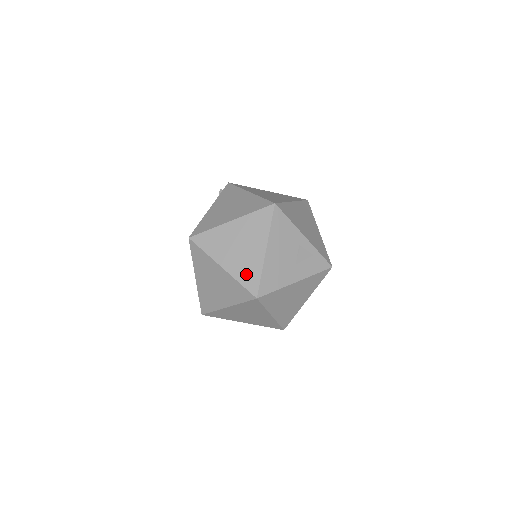
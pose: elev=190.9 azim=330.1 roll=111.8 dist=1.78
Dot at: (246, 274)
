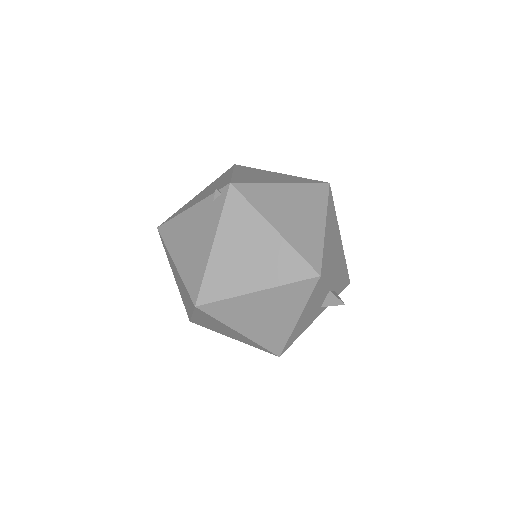
Dot at: (270, 339)
